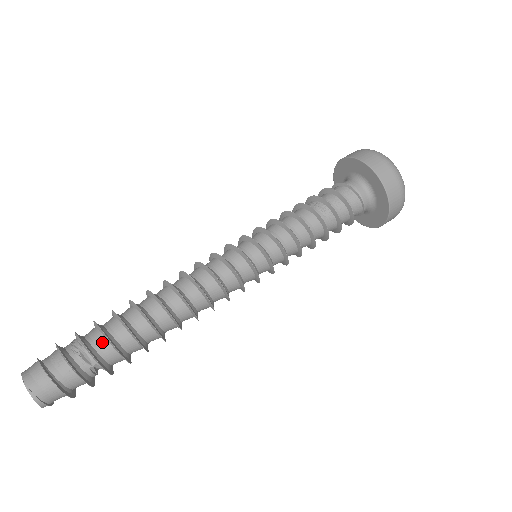
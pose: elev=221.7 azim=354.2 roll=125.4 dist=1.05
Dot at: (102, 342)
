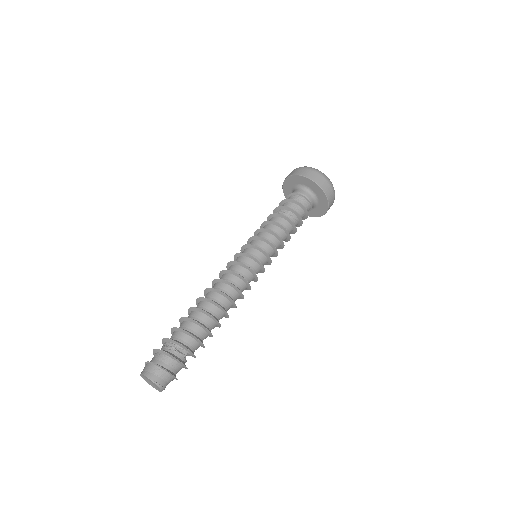
Dot at: (187, 338)
